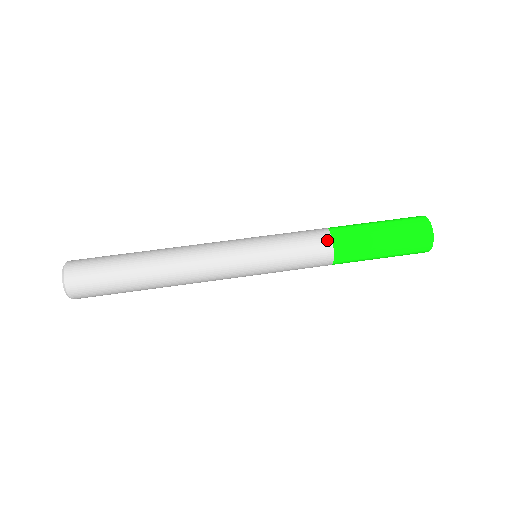
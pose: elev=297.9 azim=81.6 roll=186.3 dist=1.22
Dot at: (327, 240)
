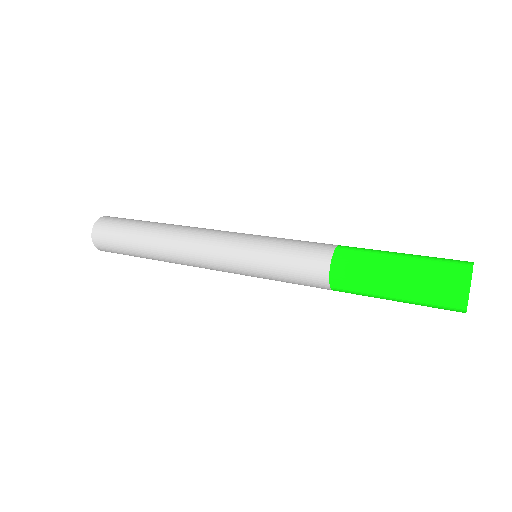
Dot at: occluded
